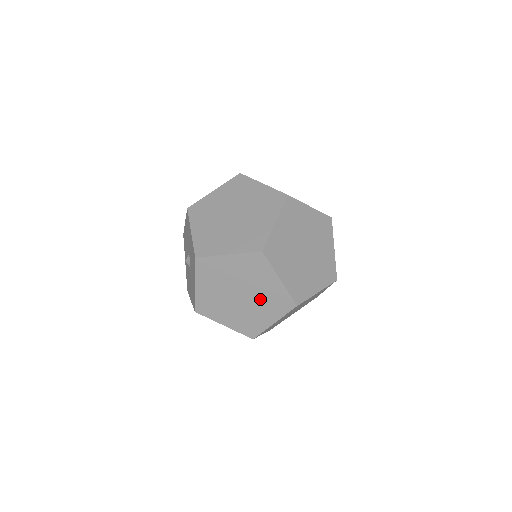
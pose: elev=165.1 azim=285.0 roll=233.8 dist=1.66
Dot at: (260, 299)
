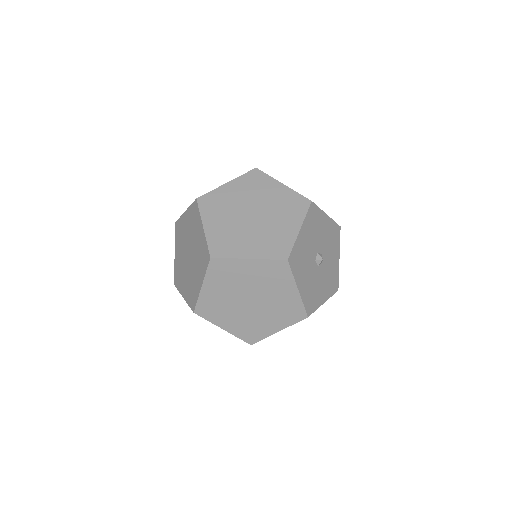
Dot at: occluded
